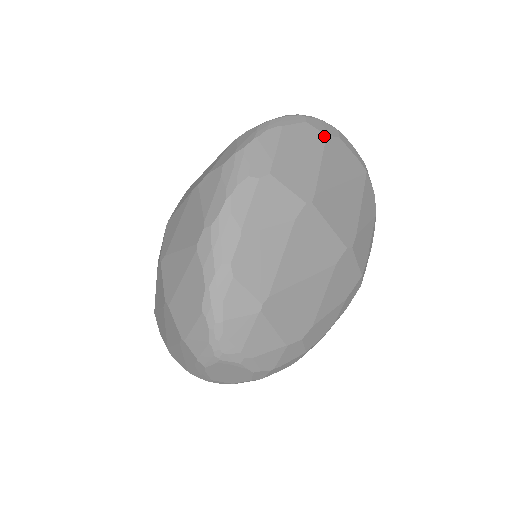
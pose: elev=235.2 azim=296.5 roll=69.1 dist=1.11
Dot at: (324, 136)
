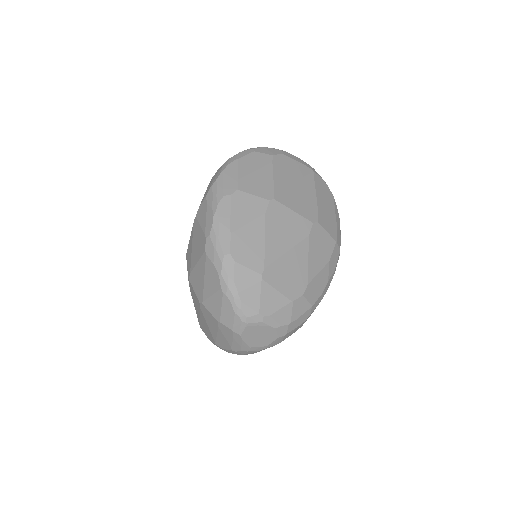
Dot at: (270, 156)
